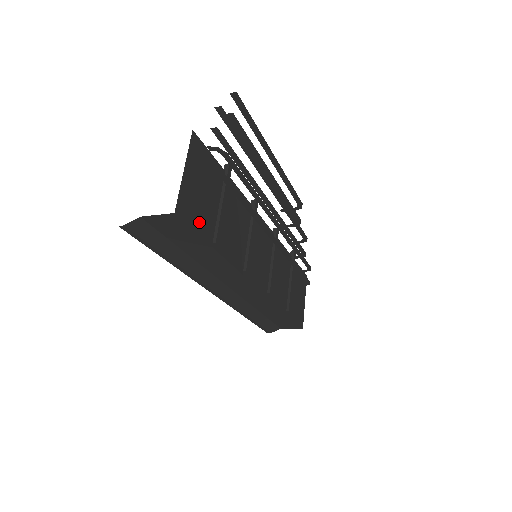
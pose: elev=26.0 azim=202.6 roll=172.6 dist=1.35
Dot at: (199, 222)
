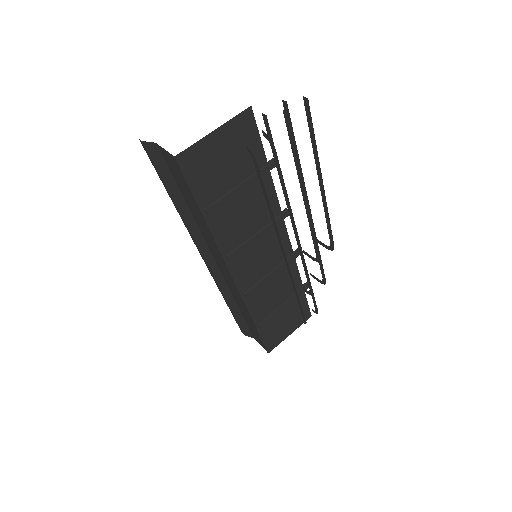
Dot at: (200, 182)
